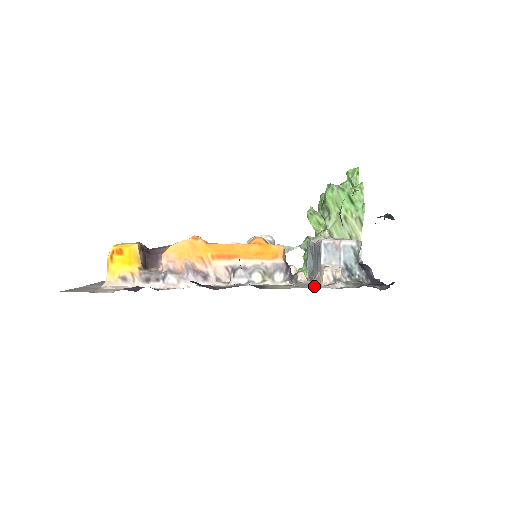
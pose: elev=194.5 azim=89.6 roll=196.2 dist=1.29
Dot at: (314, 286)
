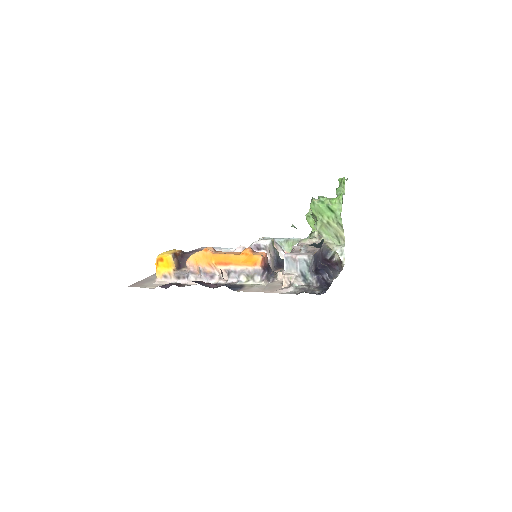
Dot at: (273, 289)
